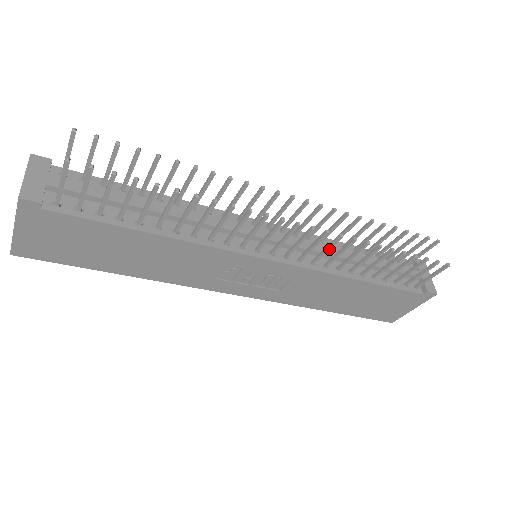
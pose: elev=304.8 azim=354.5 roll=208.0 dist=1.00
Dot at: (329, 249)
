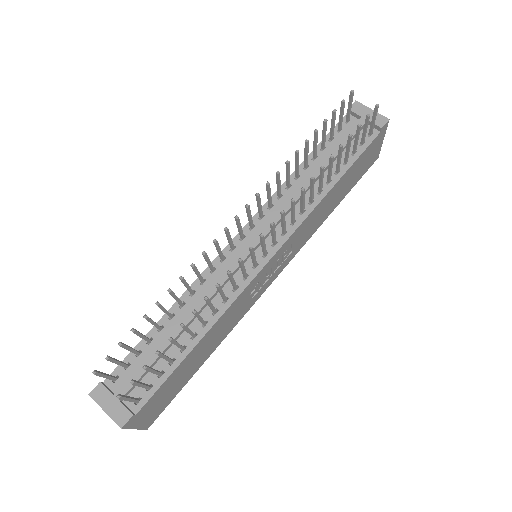
Dot at: (294, 211)
